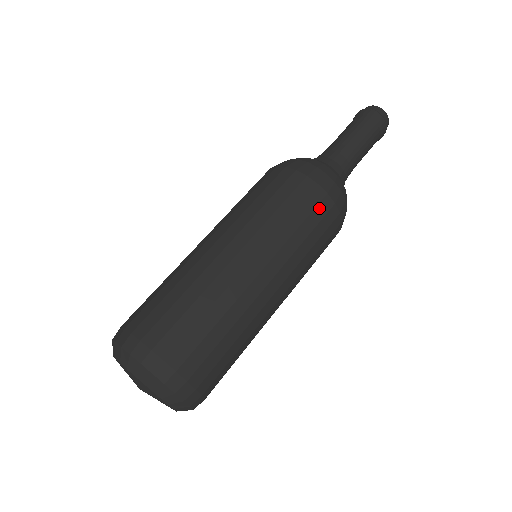
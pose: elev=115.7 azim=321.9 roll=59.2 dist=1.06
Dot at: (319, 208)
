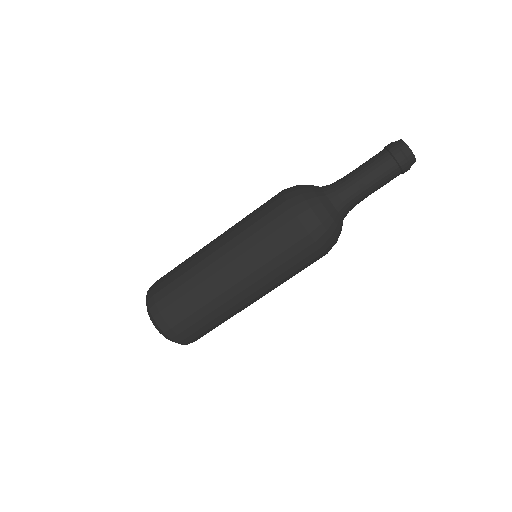
Dot at: (309, 257)
